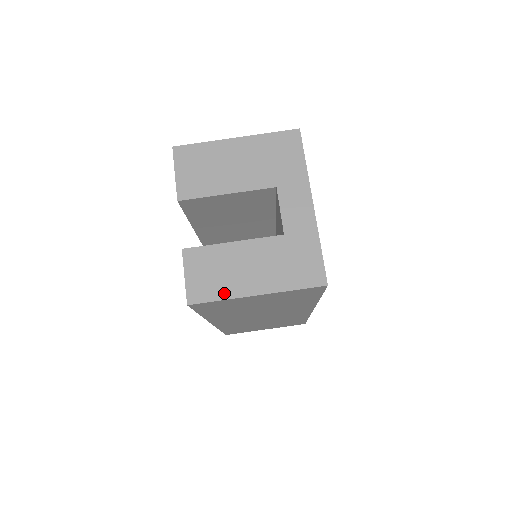
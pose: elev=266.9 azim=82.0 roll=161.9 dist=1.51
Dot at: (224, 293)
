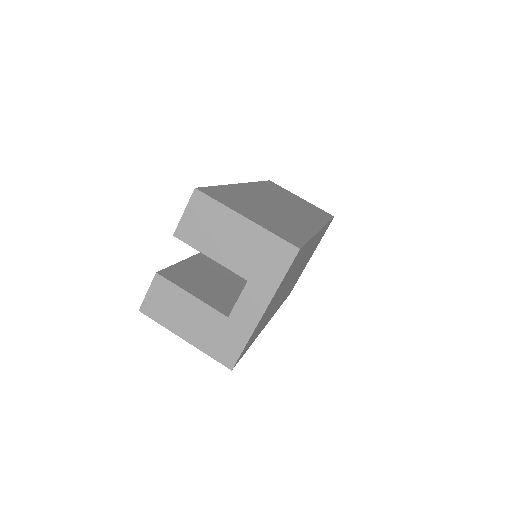
Dot at: (165, 322)
